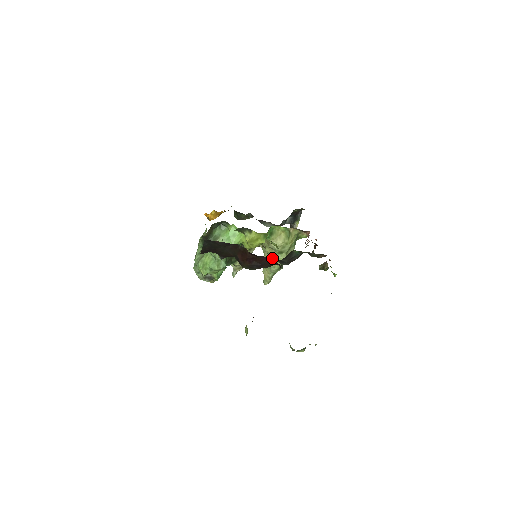
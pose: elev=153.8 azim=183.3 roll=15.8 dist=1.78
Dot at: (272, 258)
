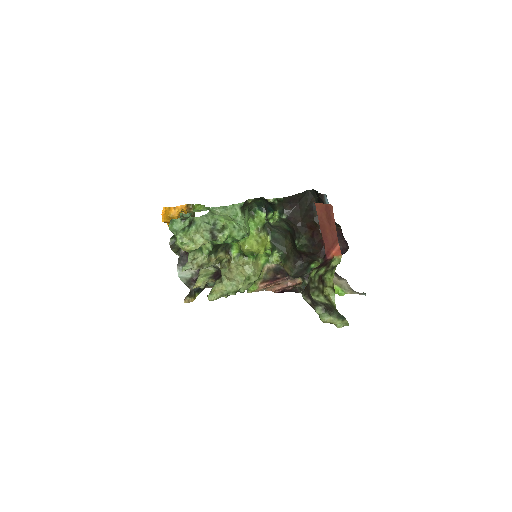
Dot at: (242, 276)
